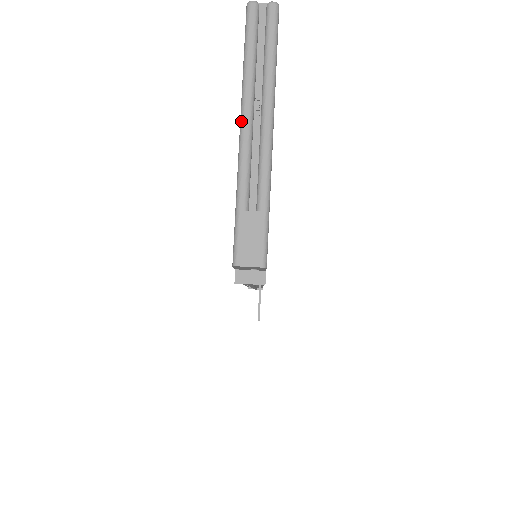
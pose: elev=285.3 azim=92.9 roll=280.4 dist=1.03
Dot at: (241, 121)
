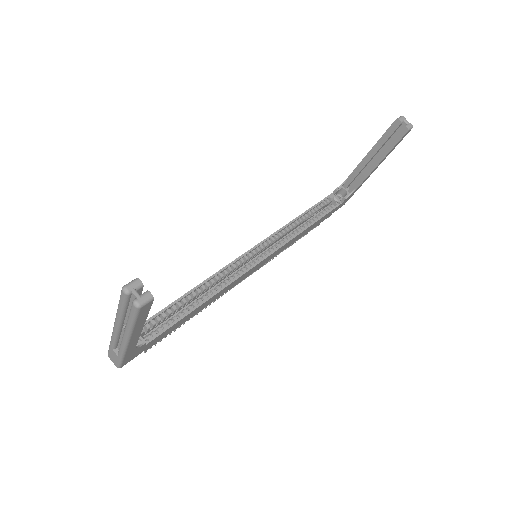
Dot at: (114, 324)
